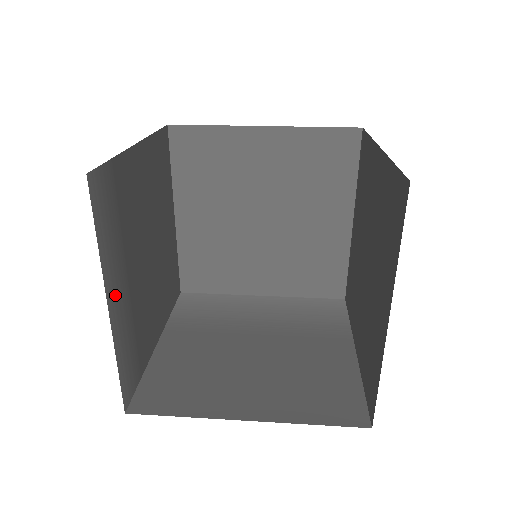
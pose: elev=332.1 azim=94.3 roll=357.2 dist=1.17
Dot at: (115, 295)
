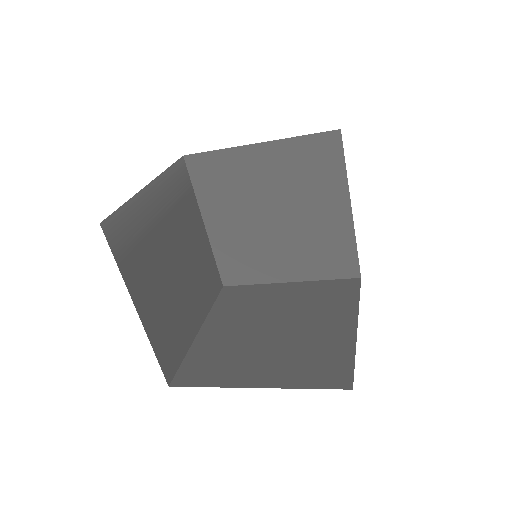
Dot at: (154, 196)
